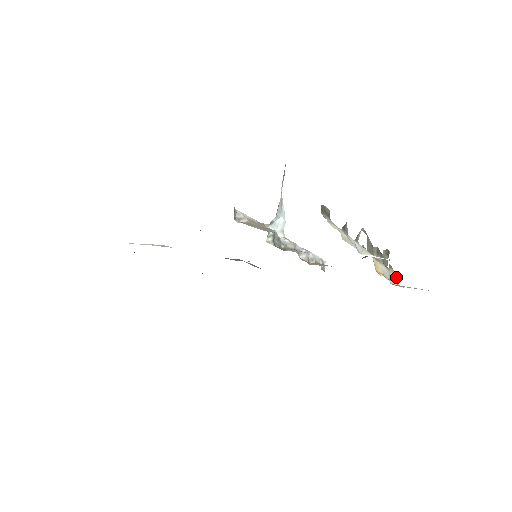
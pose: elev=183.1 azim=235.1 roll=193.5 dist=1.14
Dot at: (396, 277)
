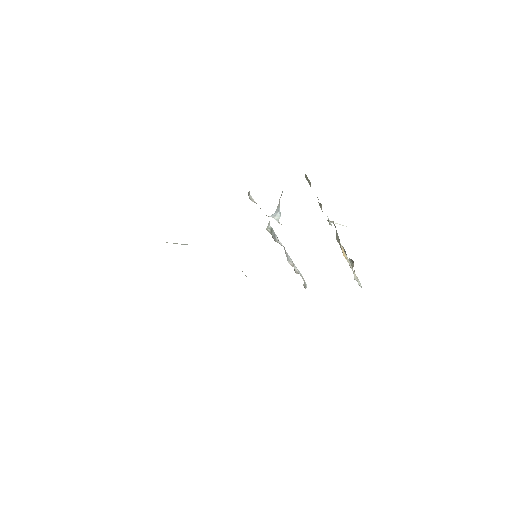
Dot at: (359, 282)
